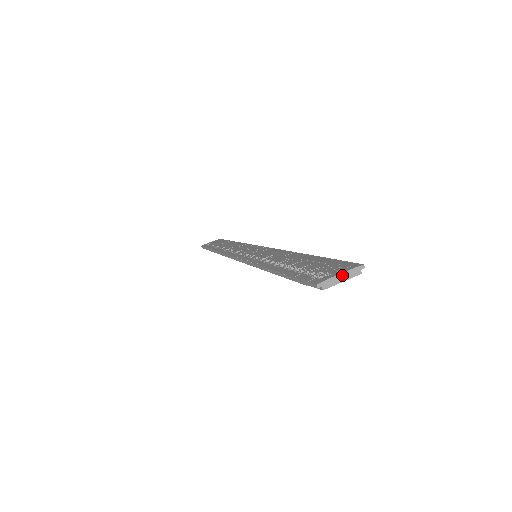
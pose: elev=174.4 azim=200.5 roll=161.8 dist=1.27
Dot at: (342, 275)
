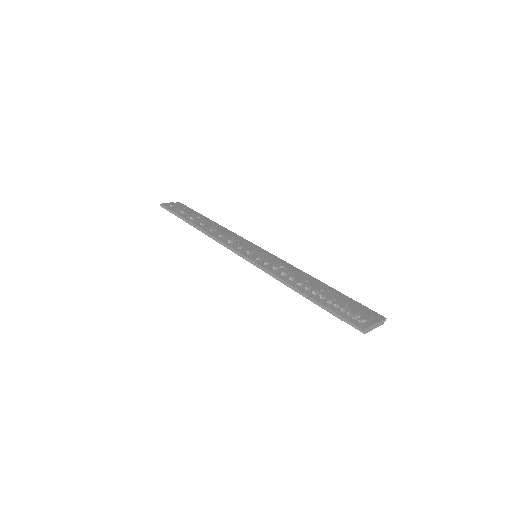
Dot at: (376, 324)
